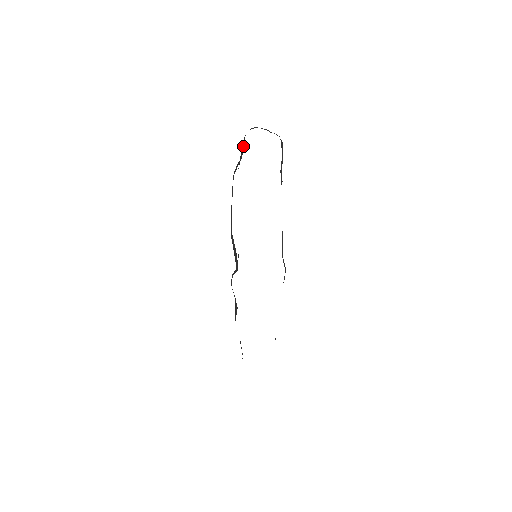
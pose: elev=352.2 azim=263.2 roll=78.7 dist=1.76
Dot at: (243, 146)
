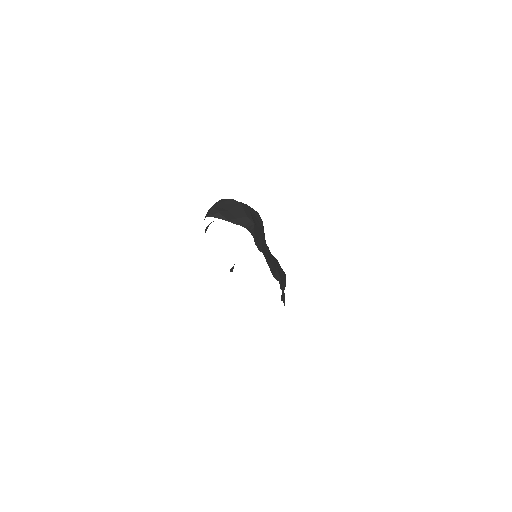
Dot at: occluded
